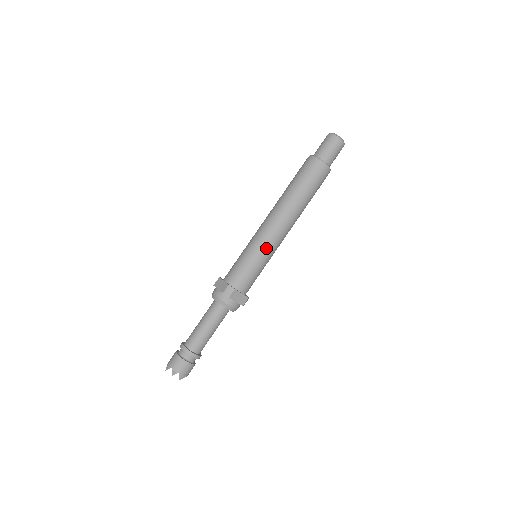
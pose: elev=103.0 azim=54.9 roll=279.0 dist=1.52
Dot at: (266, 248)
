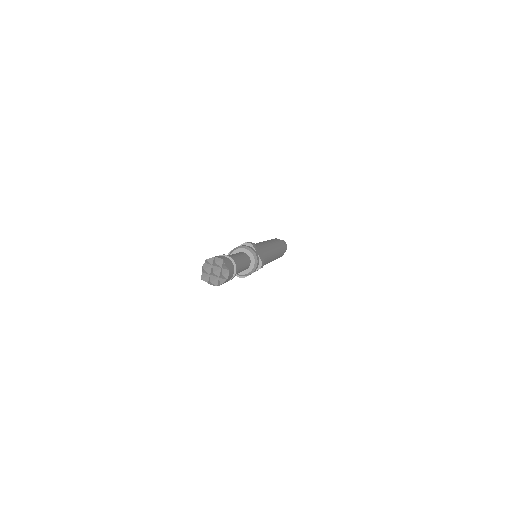
Dot at: (265, 246)
